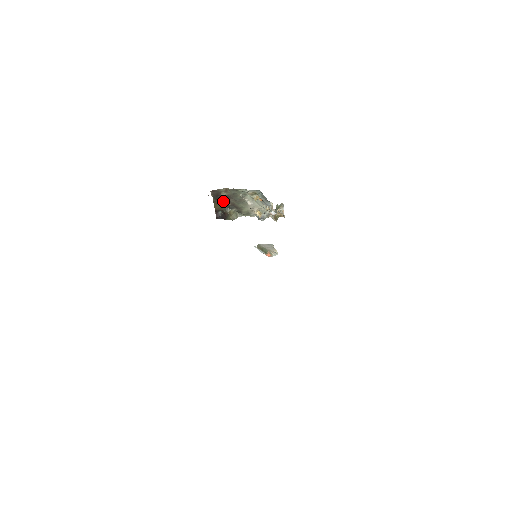
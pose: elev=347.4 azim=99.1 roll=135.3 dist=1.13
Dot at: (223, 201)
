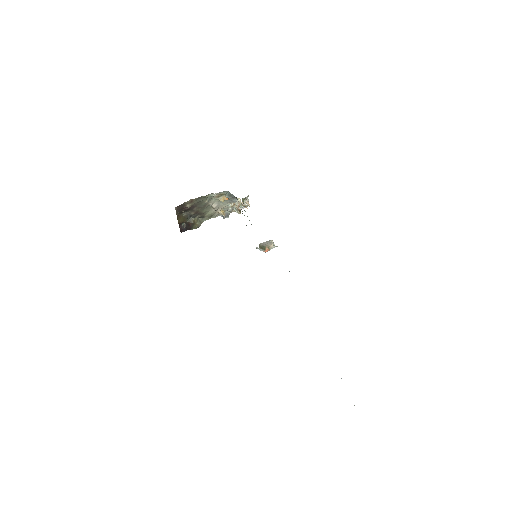
Dot at: (185, 212)
